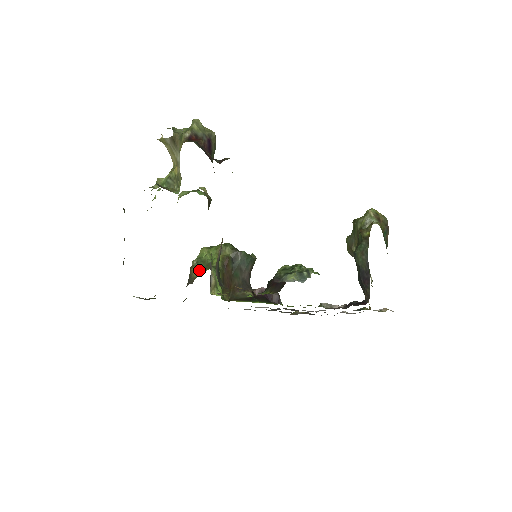
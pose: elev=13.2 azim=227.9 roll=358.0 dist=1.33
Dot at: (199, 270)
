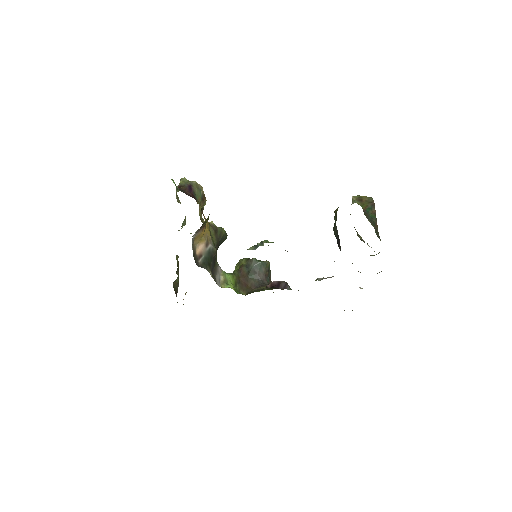
Dot at: occluded
